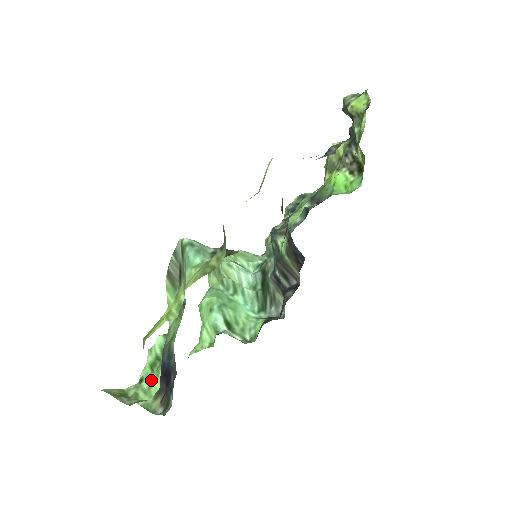
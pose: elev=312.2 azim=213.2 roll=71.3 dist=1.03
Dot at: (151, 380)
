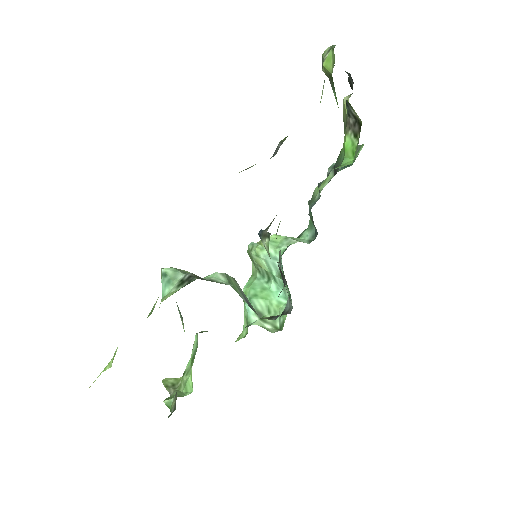
Dot at: (187, 375)
